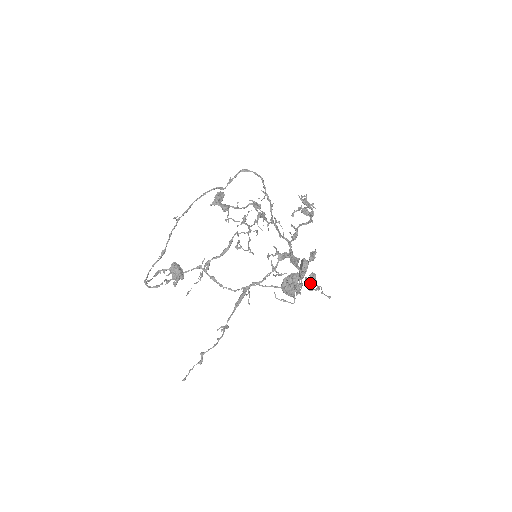
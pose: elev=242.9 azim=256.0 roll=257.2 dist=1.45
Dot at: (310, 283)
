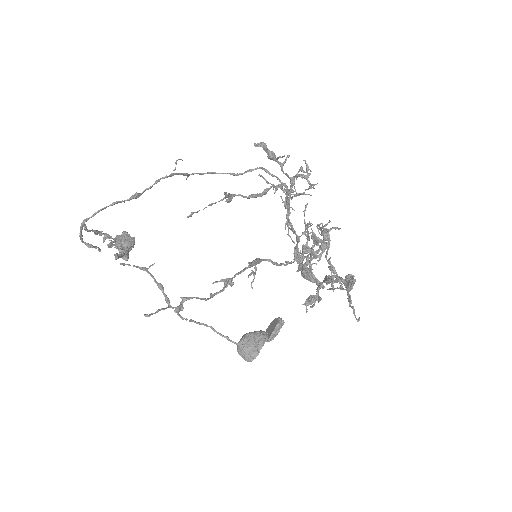
Dot at: (349, 281)
